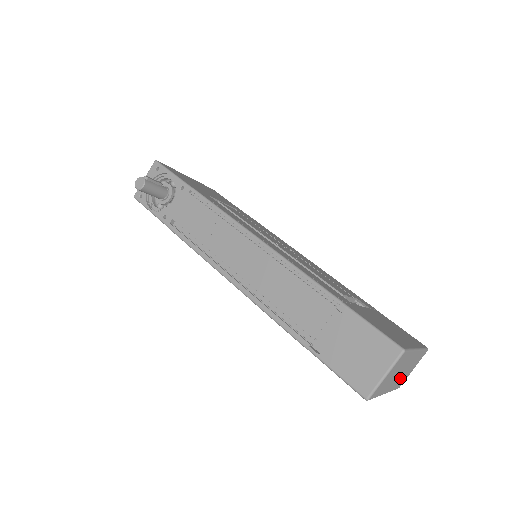
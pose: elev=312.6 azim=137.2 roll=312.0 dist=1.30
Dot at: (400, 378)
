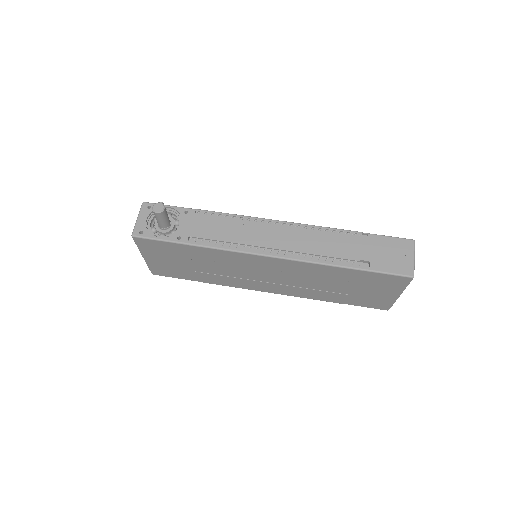
Dot at: occluded
